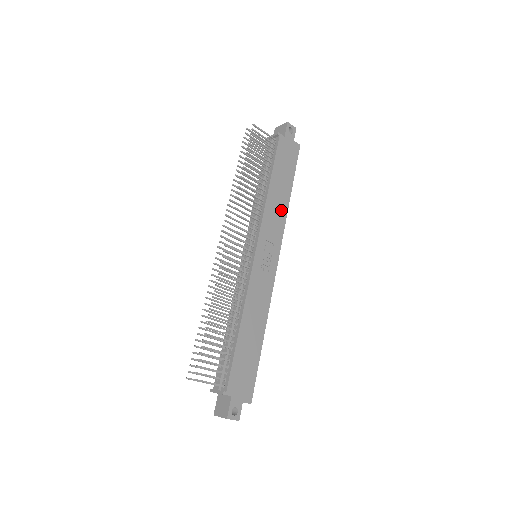
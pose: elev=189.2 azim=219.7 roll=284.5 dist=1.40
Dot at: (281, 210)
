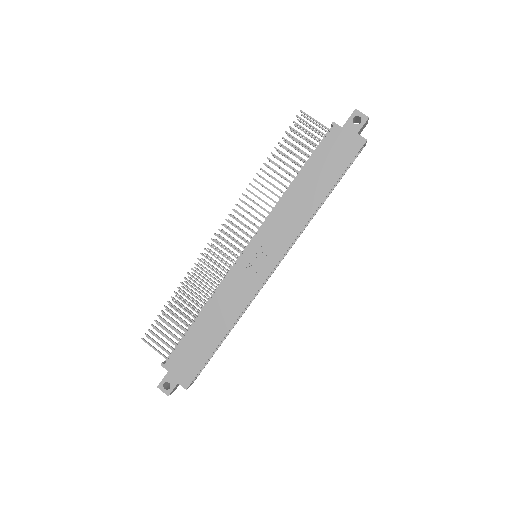
Dot at: (301, 214)
